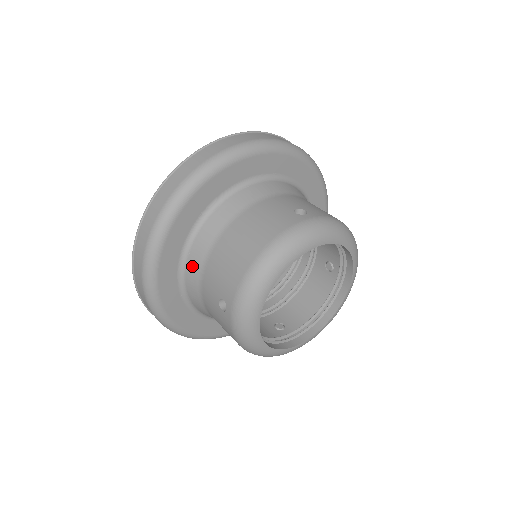
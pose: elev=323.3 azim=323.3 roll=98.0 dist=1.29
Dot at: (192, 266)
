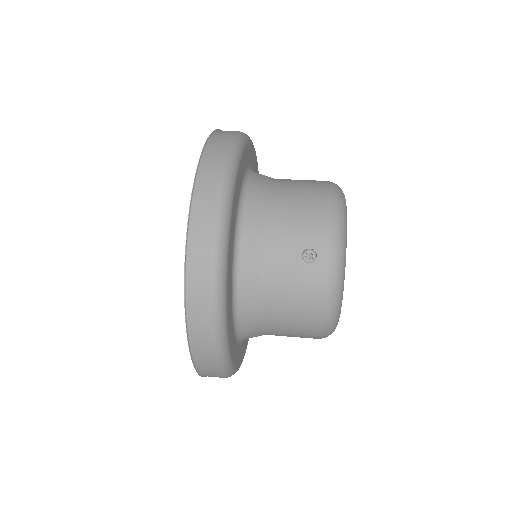
Dot at: (249, 236)
